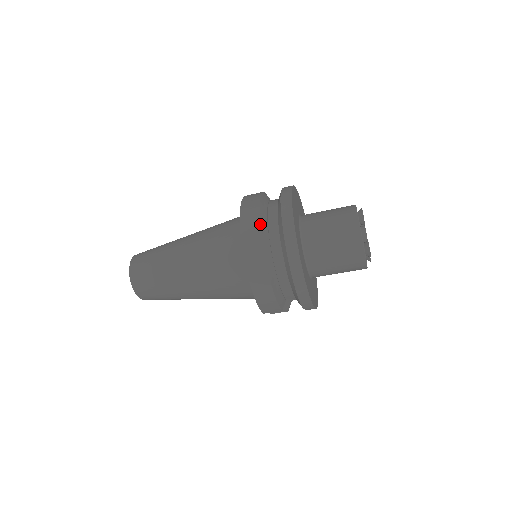
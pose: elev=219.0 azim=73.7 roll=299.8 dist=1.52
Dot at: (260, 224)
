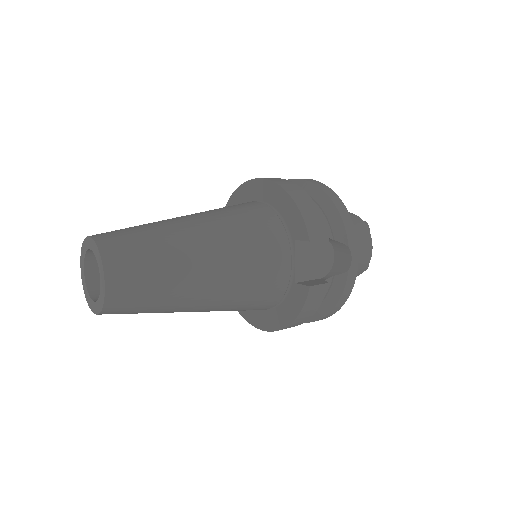
Dot at: occluded
